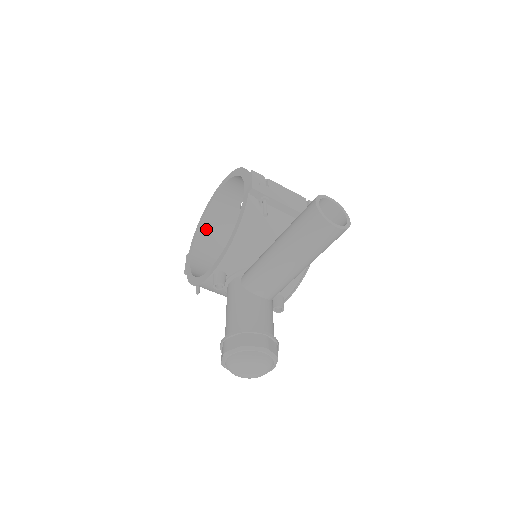
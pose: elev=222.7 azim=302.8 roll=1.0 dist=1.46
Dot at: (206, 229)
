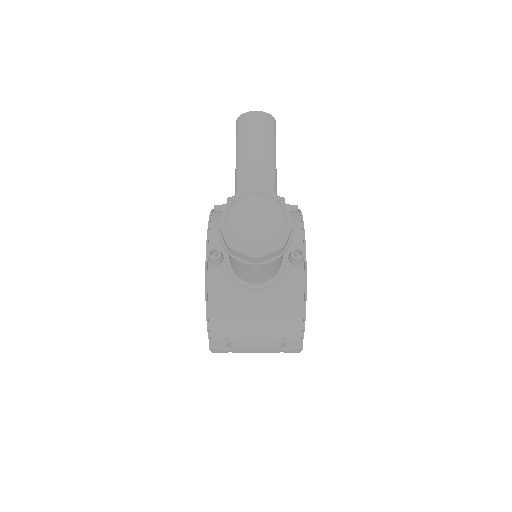
Dot at: occluded
